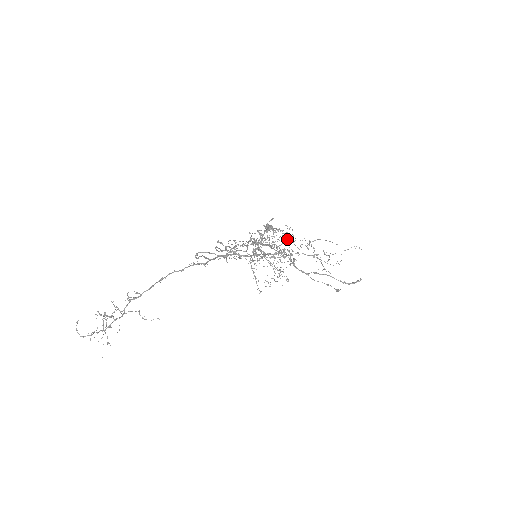
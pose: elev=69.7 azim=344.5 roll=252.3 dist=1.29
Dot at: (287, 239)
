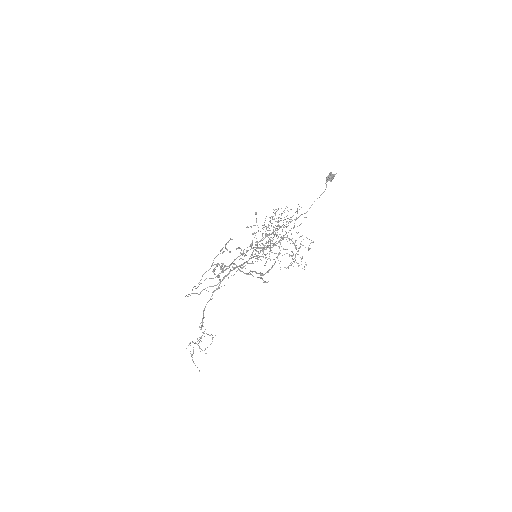
Dot at: occluded
